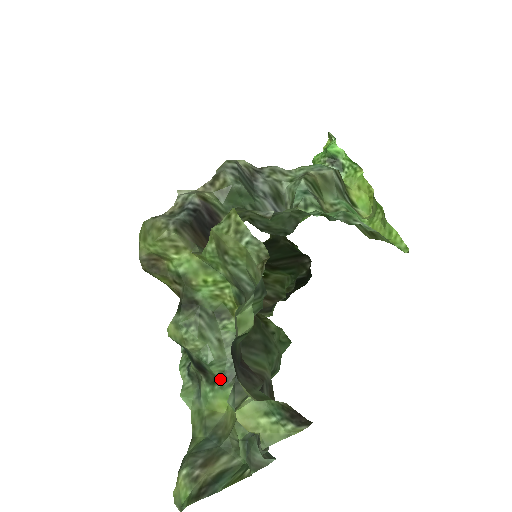
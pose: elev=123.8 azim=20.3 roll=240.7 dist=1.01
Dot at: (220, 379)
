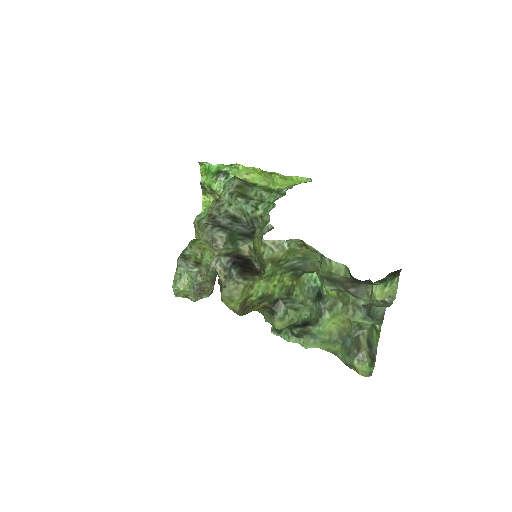
Dot at: (318, 317)
